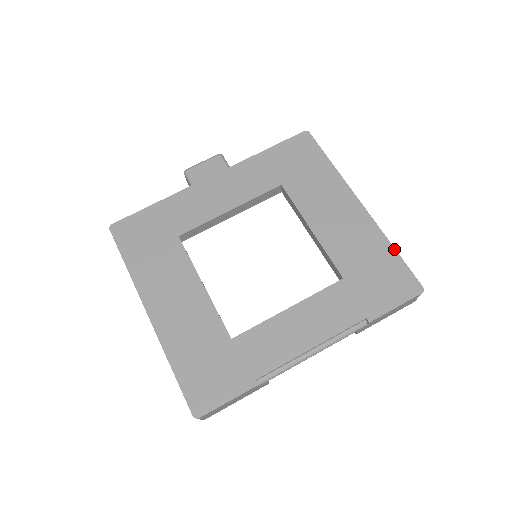
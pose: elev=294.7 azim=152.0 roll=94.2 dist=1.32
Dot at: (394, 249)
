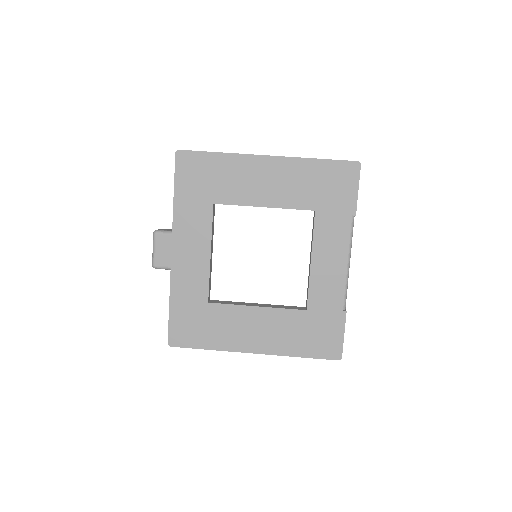
Dot at: (318, 160)
